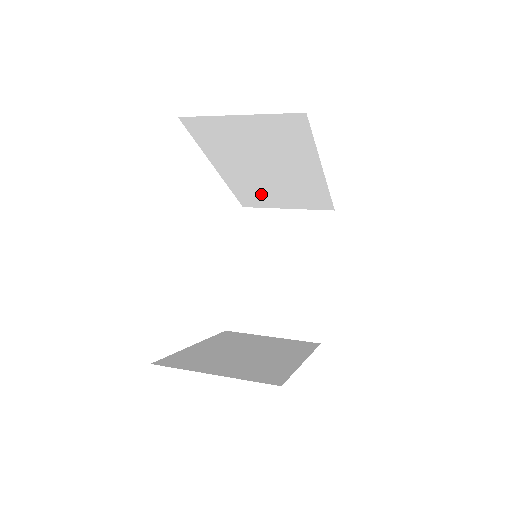
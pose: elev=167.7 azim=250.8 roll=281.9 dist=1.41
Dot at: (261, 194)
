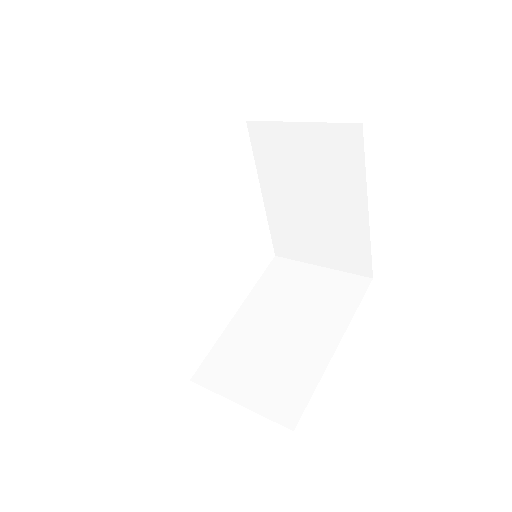
Dot at: occluded
